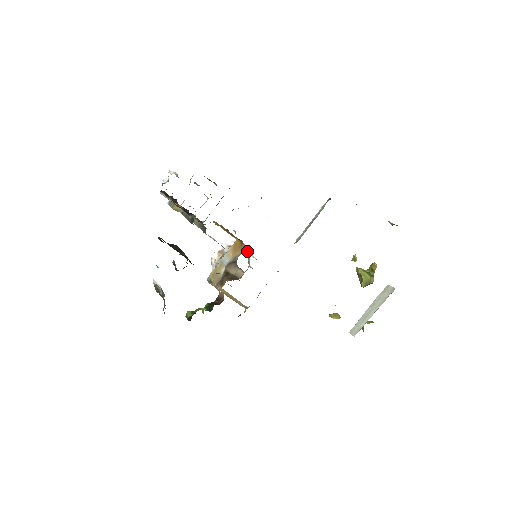
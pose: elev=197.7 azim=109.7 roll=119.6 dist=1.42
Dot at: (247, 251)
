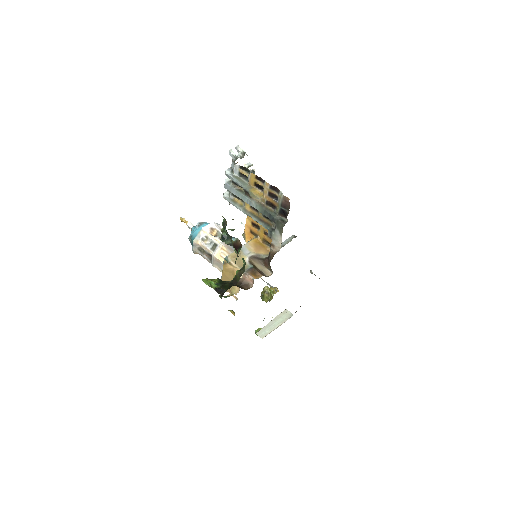
Dot at: occluded
